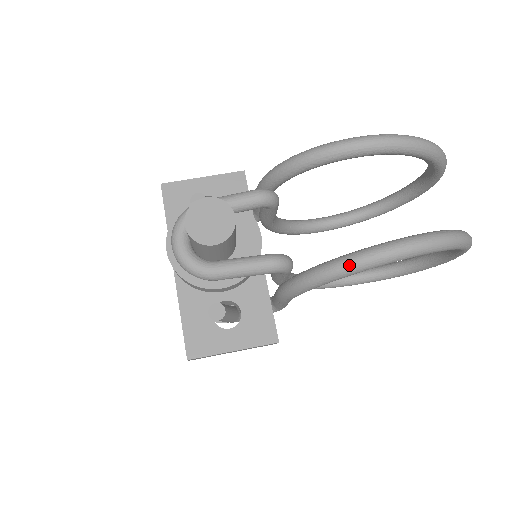
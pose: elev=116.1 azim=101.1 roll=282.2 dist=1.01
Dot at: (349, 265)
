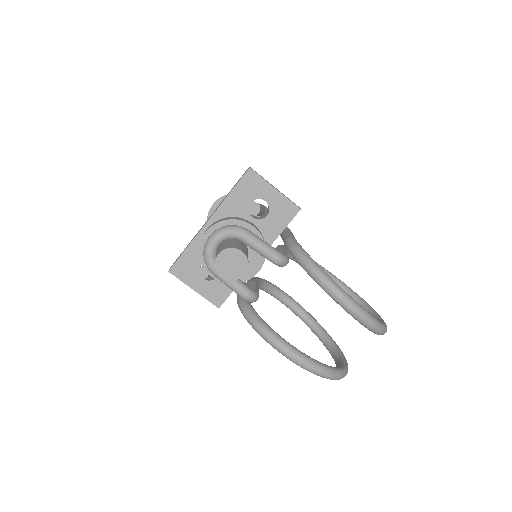
Dot at: (271, 341)
